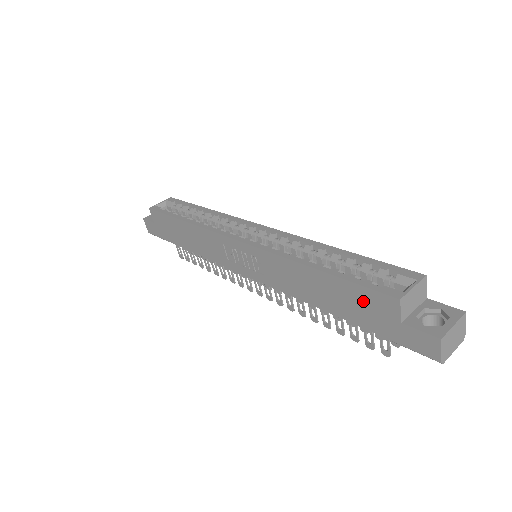
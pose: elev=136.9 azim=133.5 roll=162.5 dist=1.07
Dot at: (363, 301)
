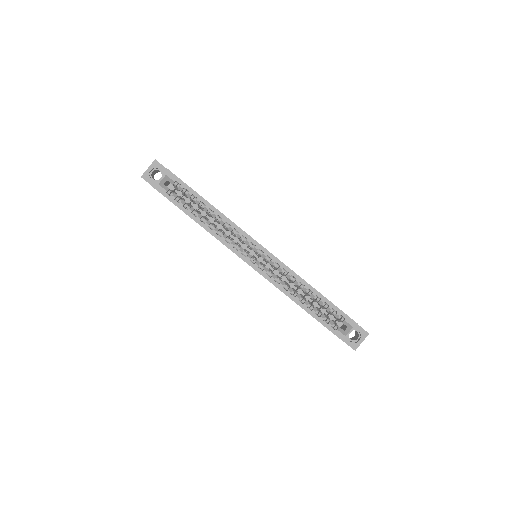
Dot at: occluded
